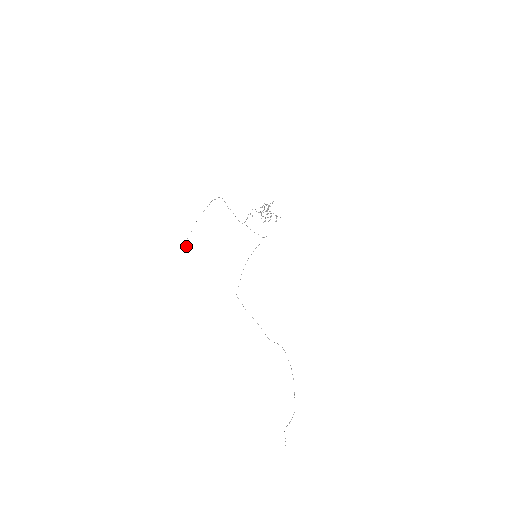
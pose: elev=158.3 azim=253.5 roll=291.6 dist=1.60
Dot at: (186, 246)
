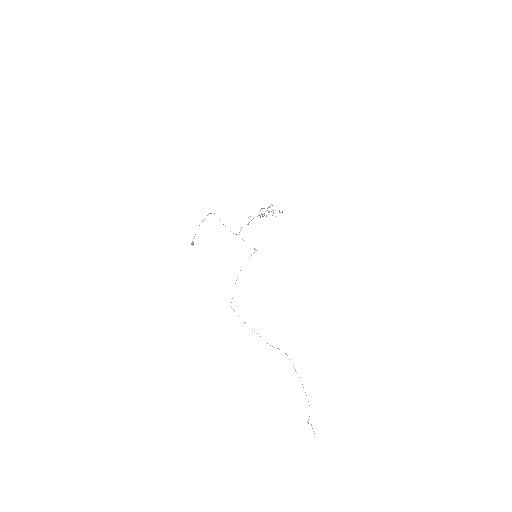
Dot at: occluded
